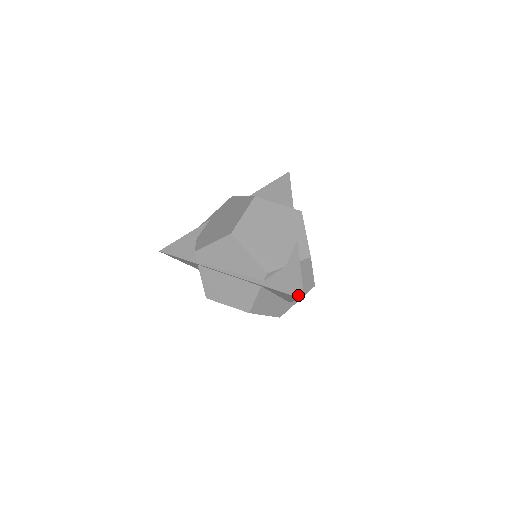
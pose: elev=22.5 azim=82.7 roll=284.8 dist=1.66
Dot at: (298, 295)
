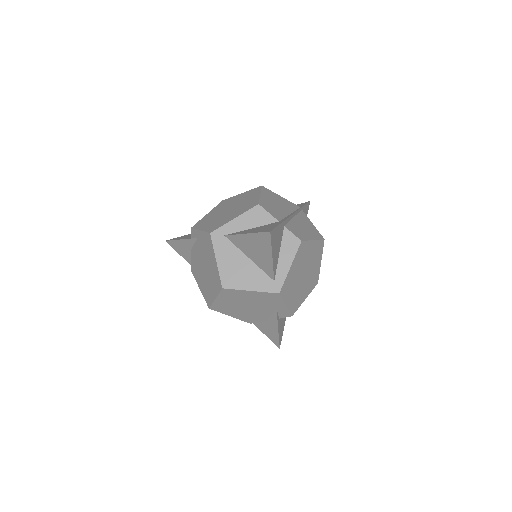
Dot at: (275, 344)
